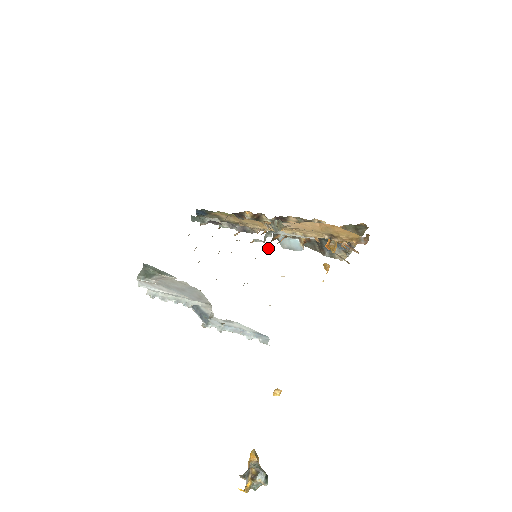
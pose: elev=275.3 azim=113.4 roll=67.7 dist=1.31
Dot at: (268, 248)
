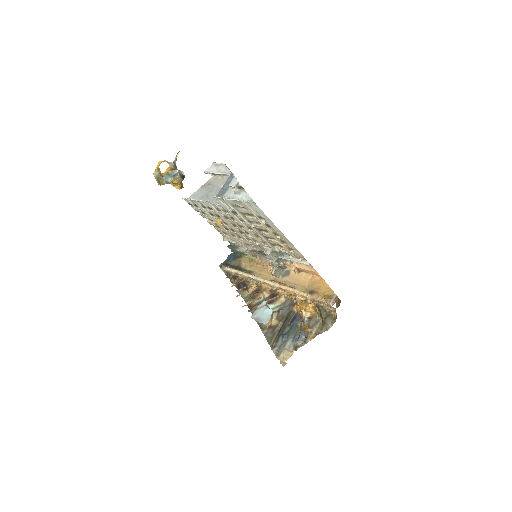
Dot at: (244, 305)
